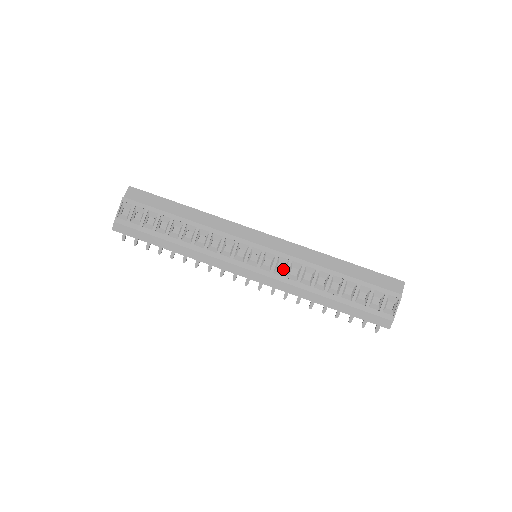
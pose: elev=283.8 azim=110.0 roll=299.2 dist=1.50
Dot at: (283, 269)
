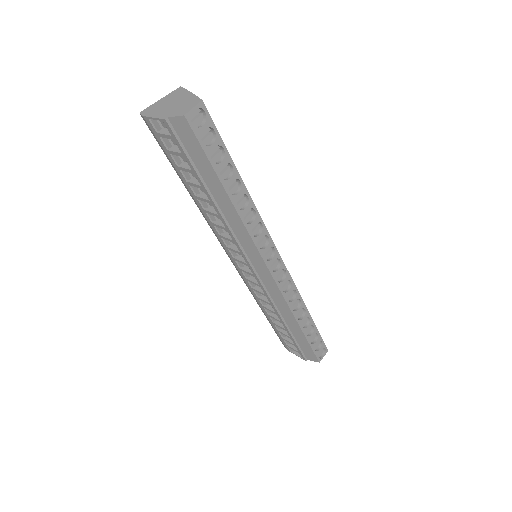
Dot at: occluded
